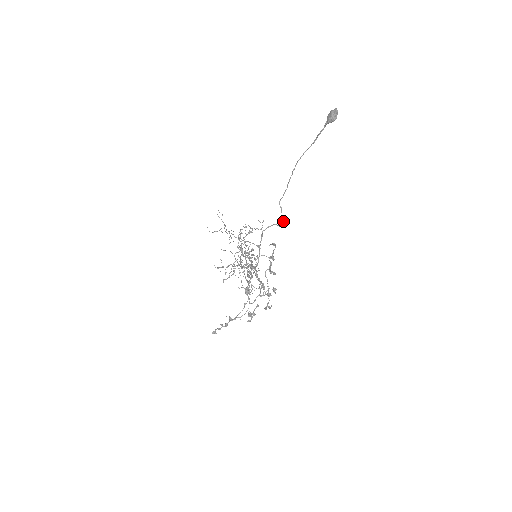
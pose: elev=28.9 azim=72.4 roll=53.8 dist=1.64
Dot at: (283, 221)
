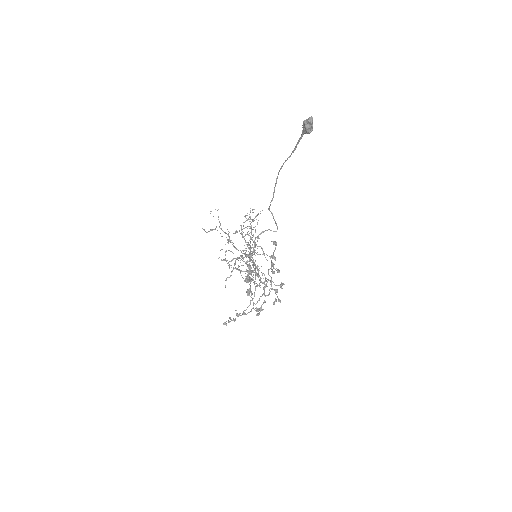
Dot at: (277, 226)
